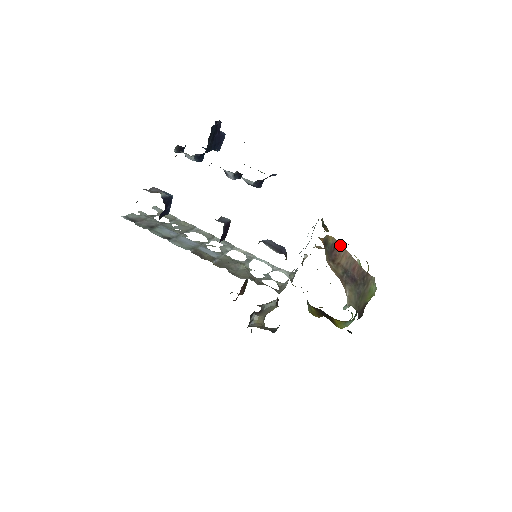
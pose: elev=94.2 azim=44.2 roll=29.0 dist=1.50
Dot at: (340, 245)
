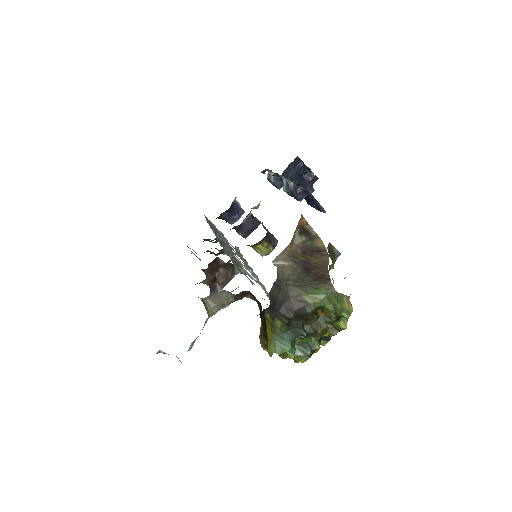
Dot at: (326, 255)
